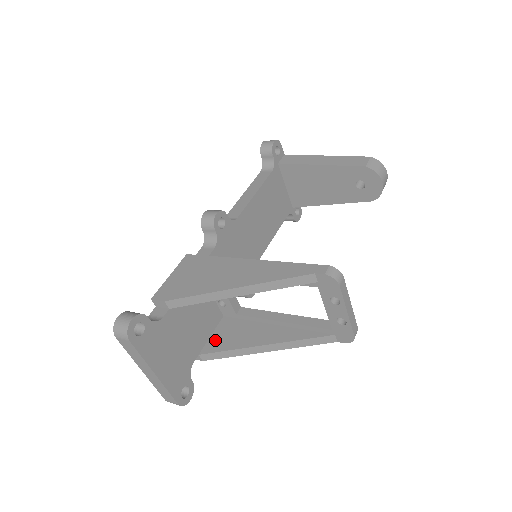
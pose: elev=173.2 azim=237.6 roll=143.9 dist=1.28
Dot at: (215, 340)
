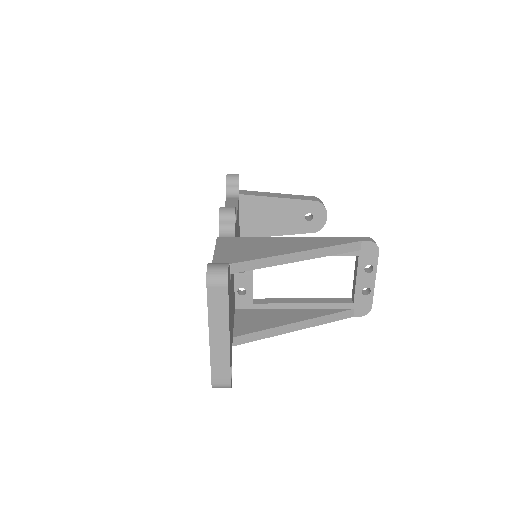
Dot at: (242, 325)
